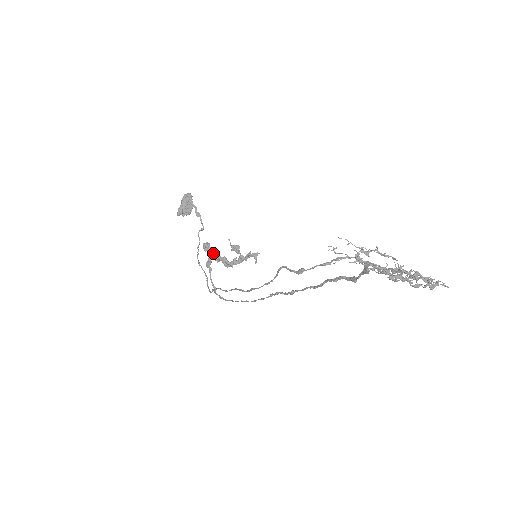
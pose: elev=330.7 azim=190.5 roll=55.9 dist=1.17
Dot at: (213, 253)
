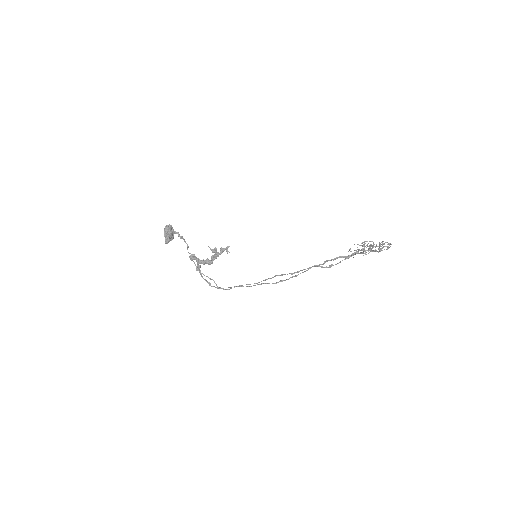
Dot at: (200, 260)
